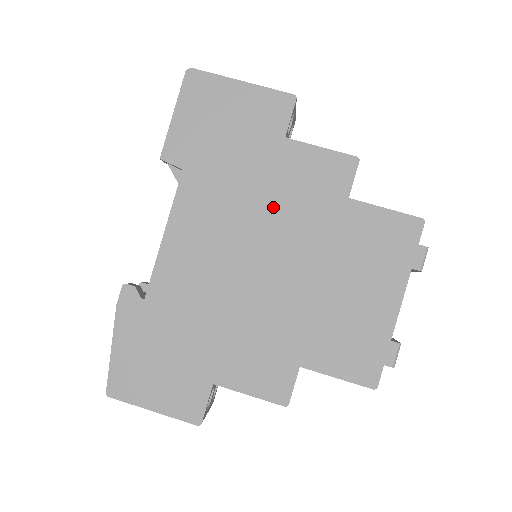
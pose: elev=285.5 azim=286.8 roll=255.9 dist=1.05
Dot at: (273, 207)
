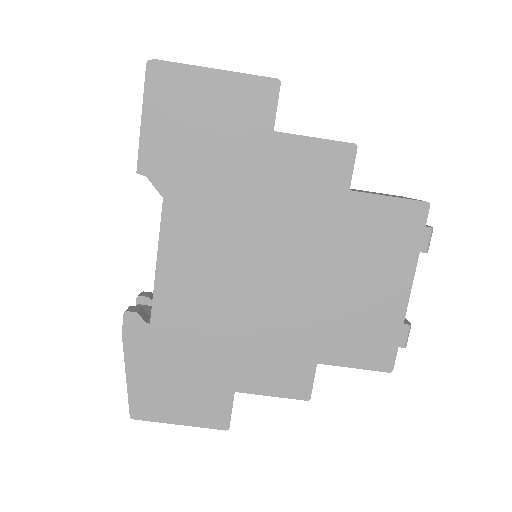
Dot at: (270, 211)
